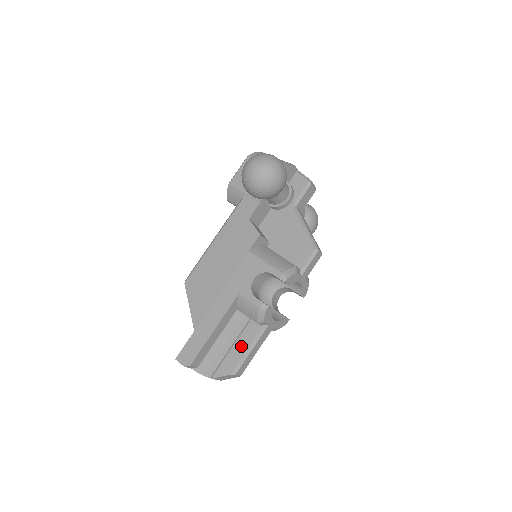
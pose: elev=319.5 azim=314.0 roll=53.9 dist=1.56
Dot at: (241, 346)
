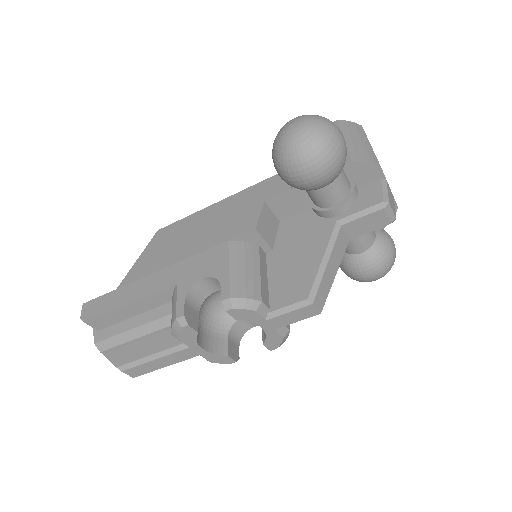
Dot at: (148, 346)
